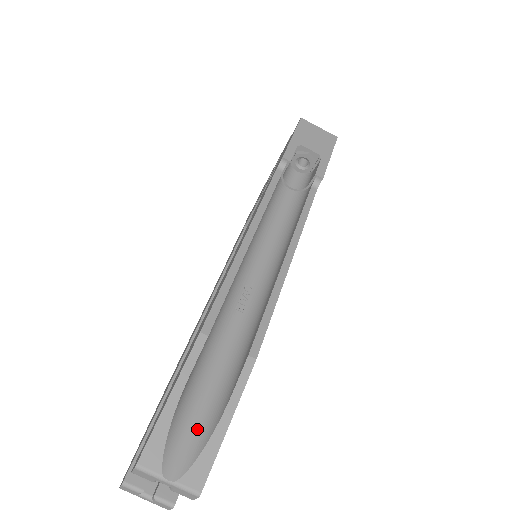
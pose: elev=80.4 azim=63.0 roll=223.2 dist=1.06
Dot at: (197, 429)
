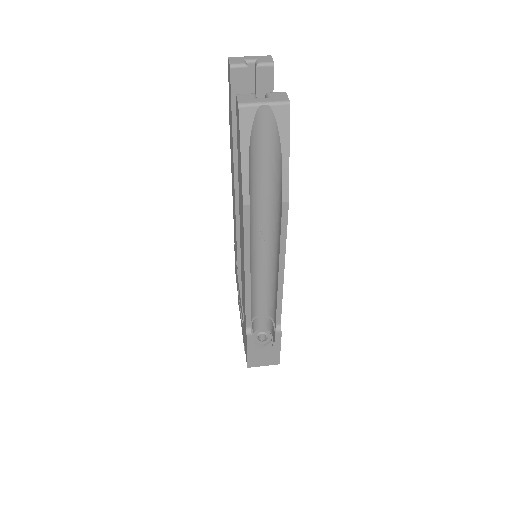
Dot at: occluded
